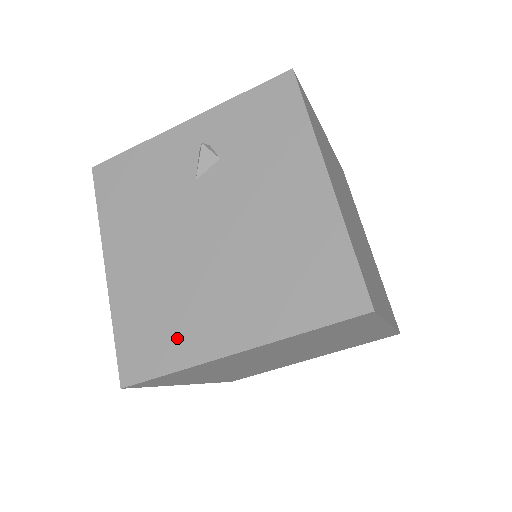
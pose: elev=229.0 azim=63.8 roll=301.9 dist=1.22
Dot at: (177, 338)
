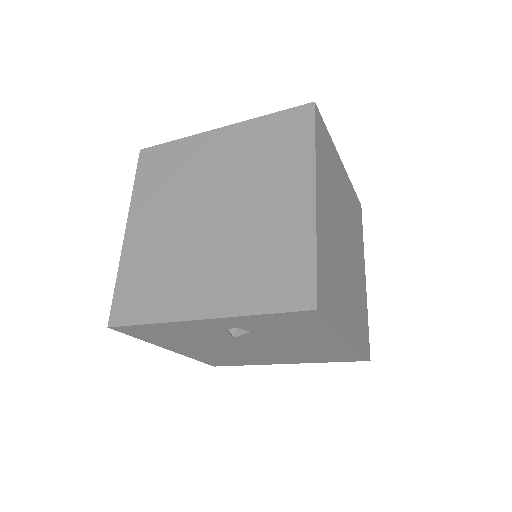
Dot at: (245, 362)
